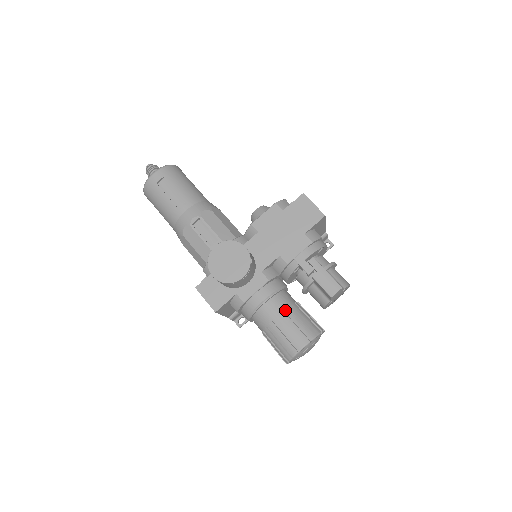
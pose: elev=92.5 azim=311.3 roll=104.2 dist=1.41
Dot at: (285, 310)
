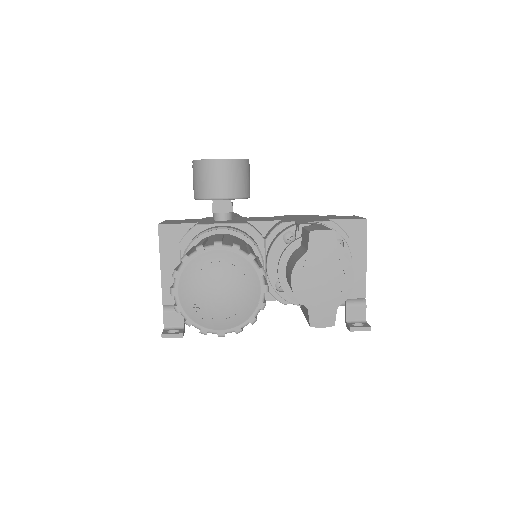
Dot at: (236, 237)
